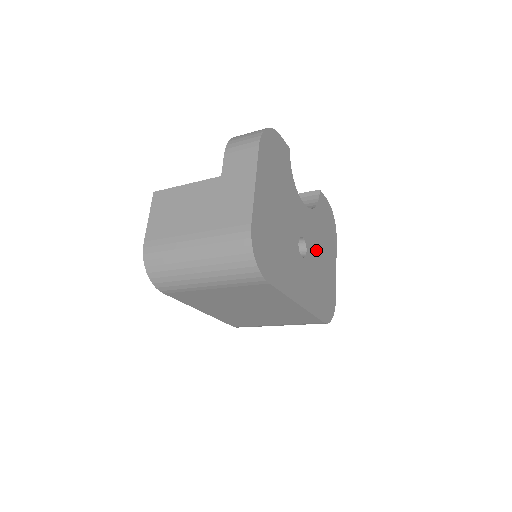
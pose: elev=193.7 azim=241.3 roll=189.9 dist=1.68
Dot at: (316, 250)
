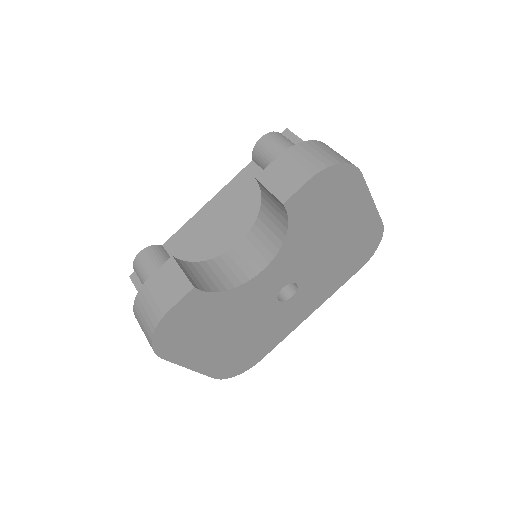
Dot at: (315, 256)
